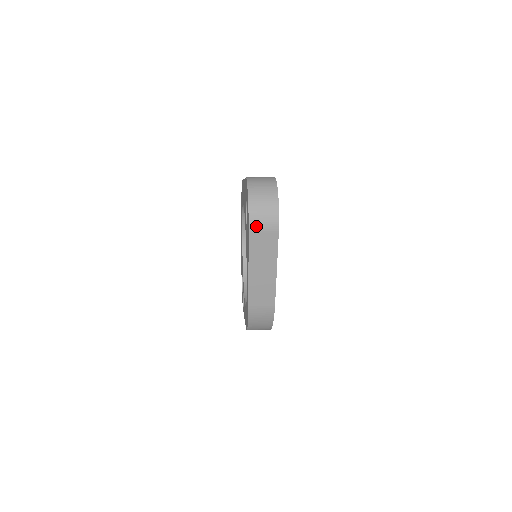
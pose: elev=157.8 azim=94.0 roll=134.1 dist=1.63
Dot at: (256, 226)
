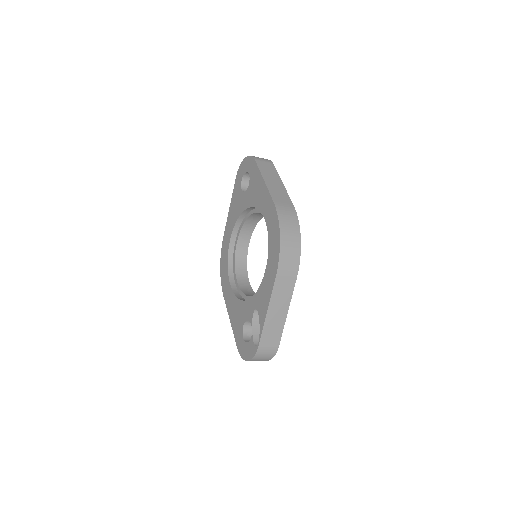
Dot at: (258, 159)
